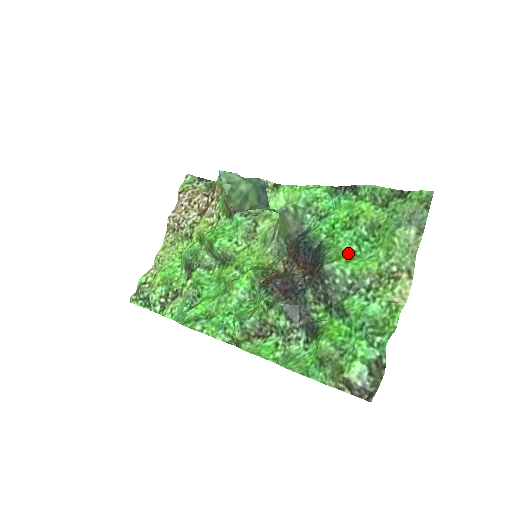
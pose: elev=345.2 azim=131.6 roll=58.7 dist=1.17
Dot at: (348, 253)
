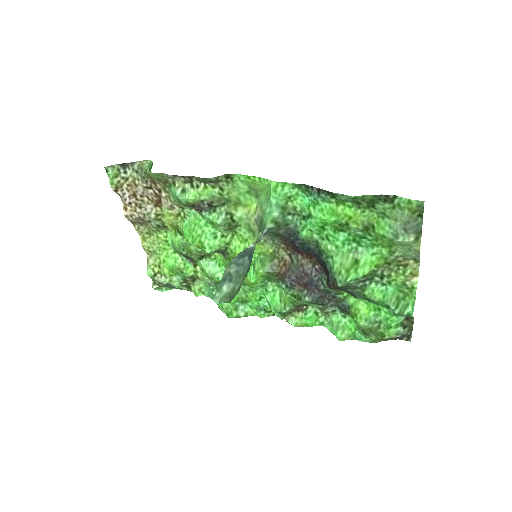
Dot at: (351, 254)
